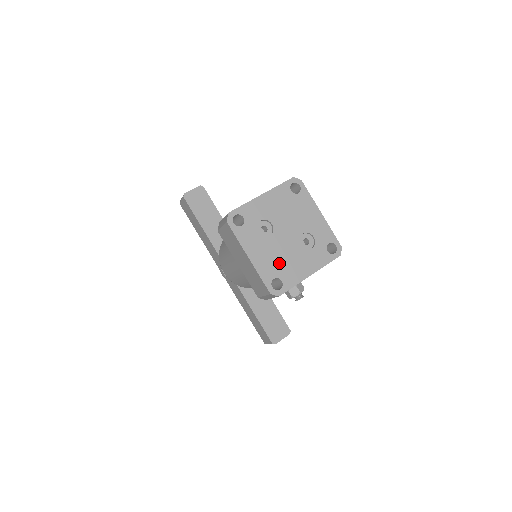
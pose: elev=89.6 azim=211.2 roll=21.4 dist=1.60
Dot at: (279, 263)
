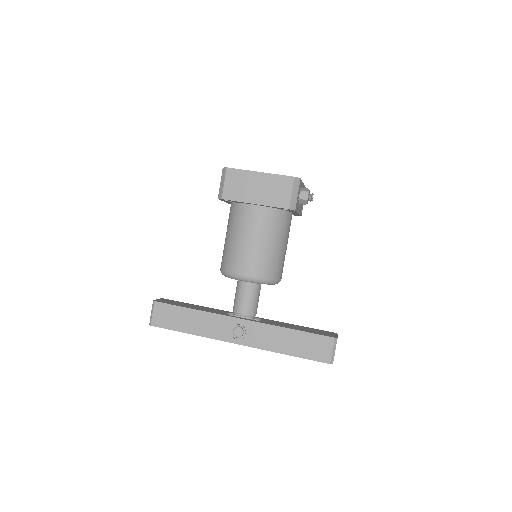
Dot at: occluded
